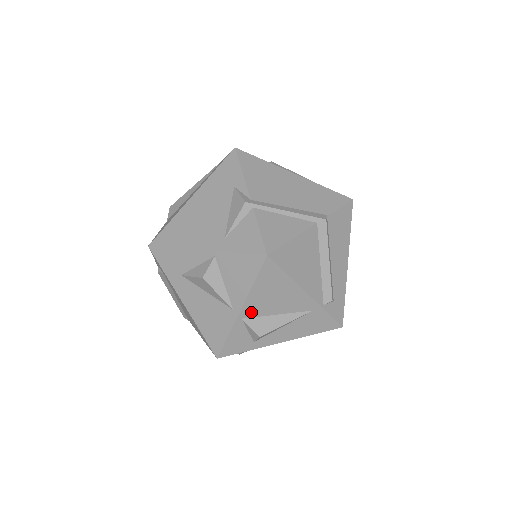
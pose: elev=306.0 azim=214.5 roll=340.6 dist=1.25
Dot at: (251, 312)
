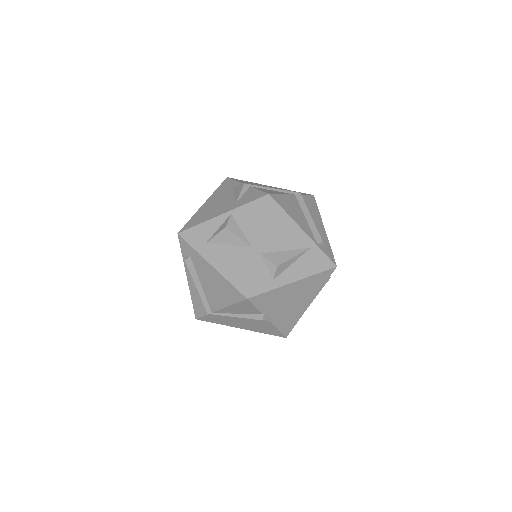
Dot at: (266, 247)
